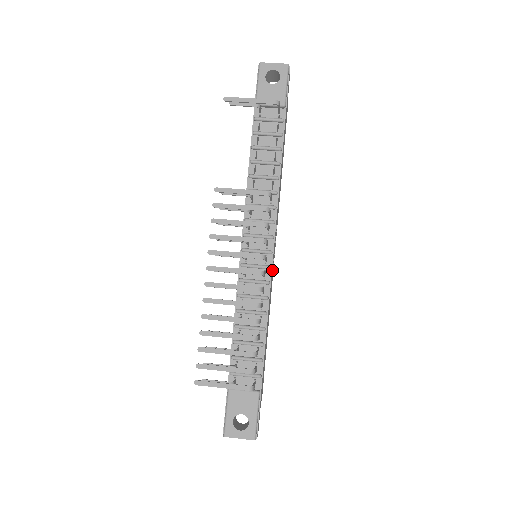
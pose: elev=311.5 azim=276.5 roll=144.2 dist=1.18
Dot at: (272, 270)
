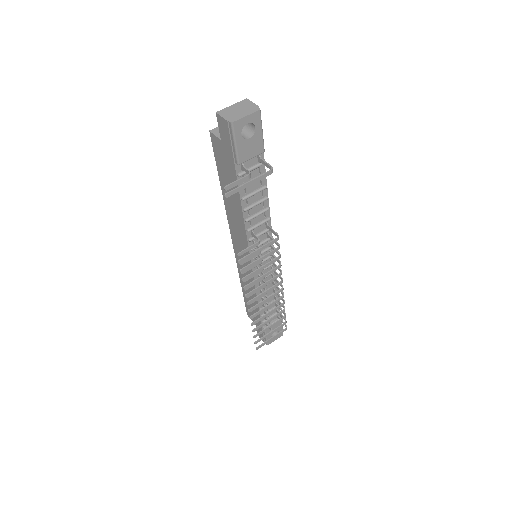
Dot at: occluded
